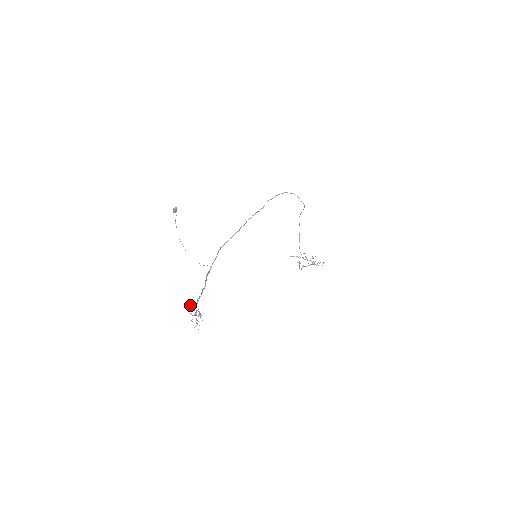
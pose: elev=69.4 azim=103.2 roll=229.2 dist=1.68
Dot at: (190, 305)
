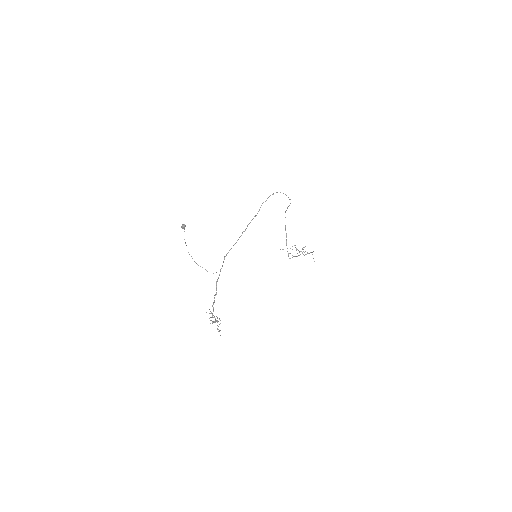
Dot at: (209, 313)
